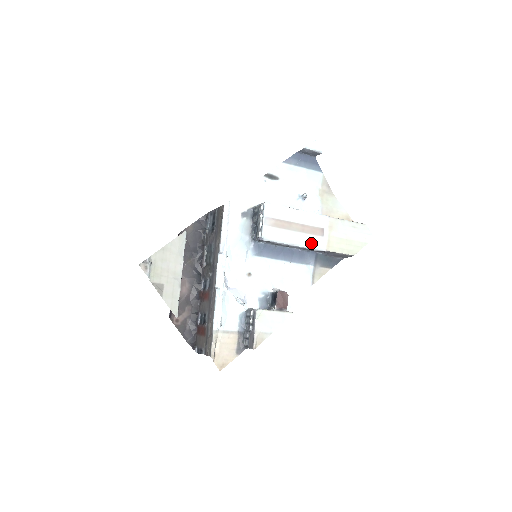
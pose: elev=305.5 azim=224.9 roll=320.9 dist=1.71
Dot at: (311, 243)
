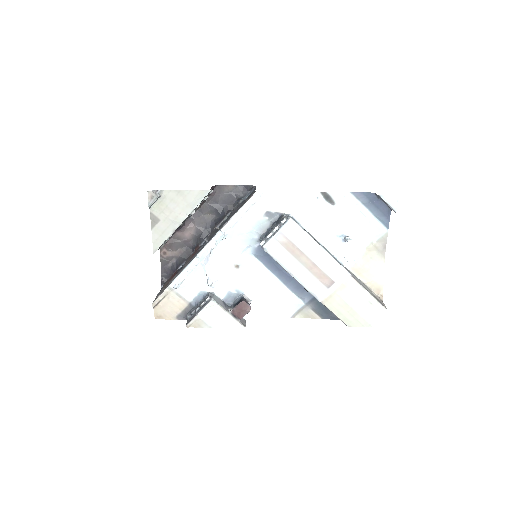
Dot at: (310, 285)
